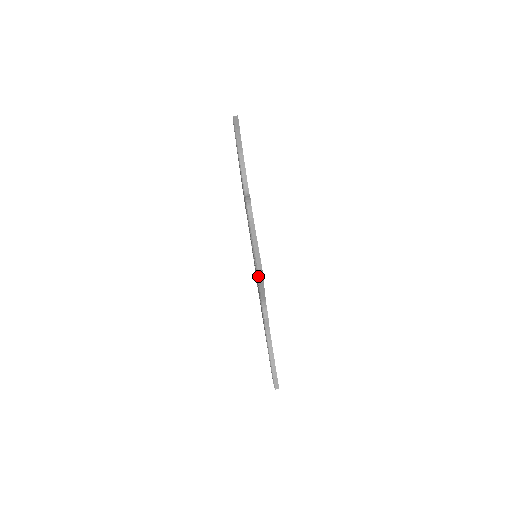
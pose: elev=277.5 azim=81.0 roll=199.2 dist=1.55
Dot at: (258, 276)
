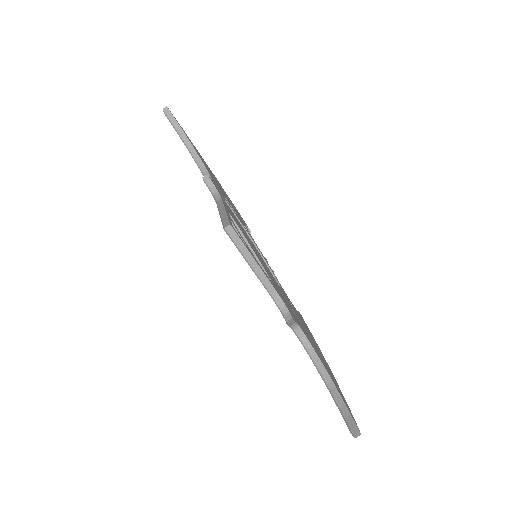
Dot at: (233, 242)
